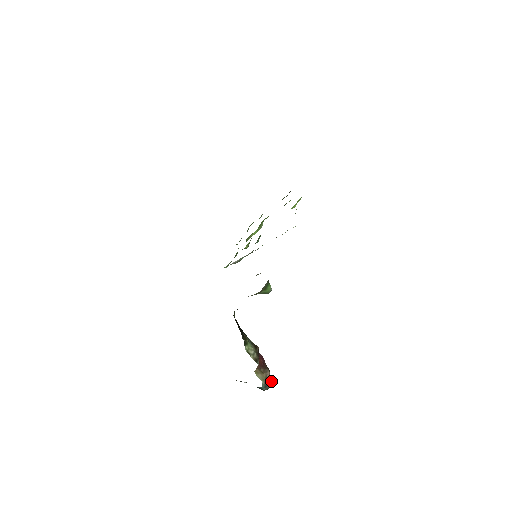
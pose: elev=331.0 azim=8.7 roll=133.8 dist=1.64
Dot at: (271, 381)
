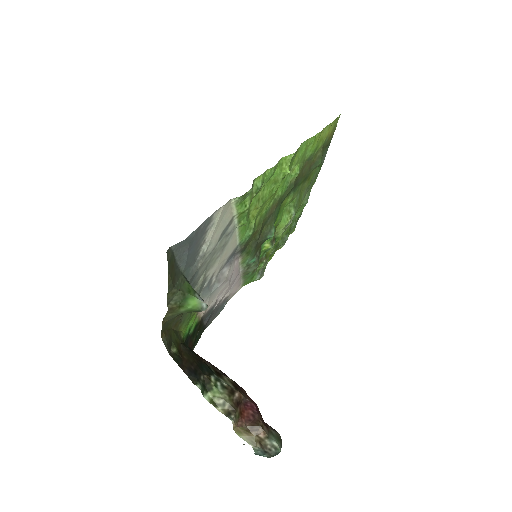
Dot at: (274, 443)
